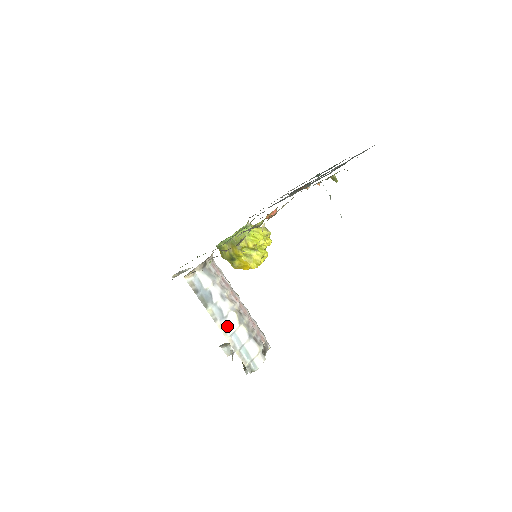
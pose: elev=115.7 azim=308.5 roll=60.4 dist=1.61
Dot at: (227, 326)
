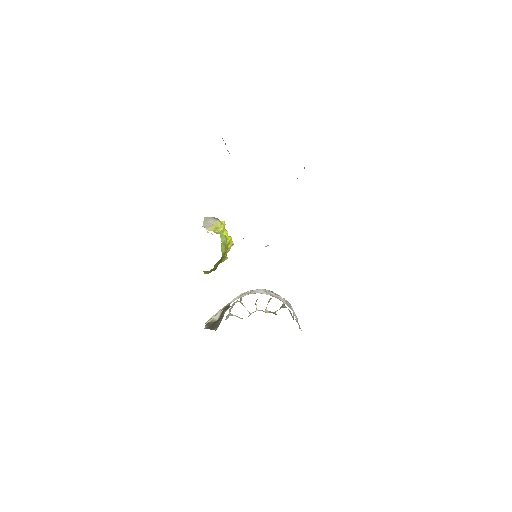
Dot at: occluded
